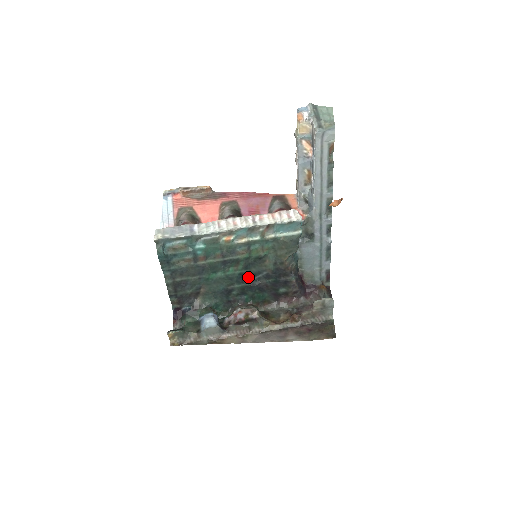
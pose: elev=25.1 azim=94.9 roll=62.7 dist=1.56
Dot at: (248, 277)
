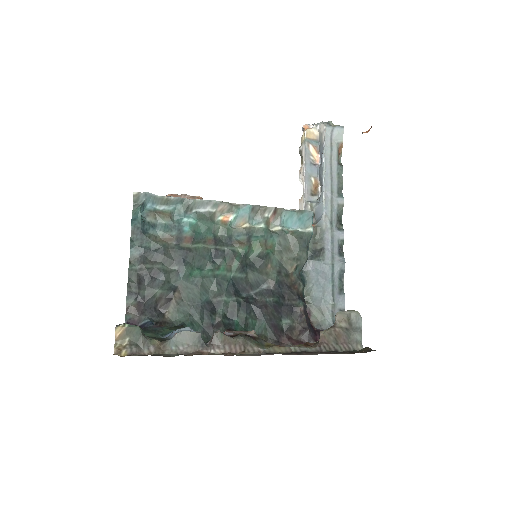
Dot at: (242, 289)
